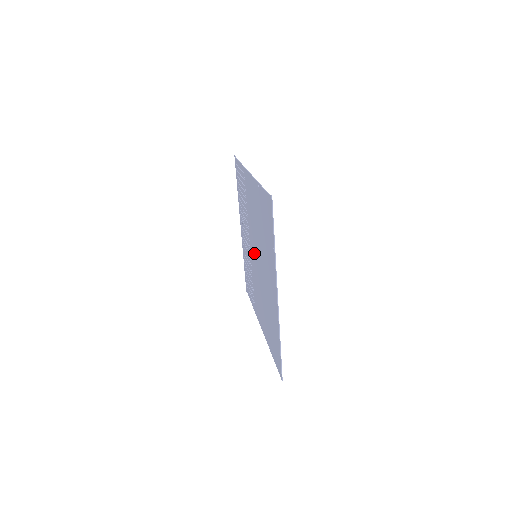
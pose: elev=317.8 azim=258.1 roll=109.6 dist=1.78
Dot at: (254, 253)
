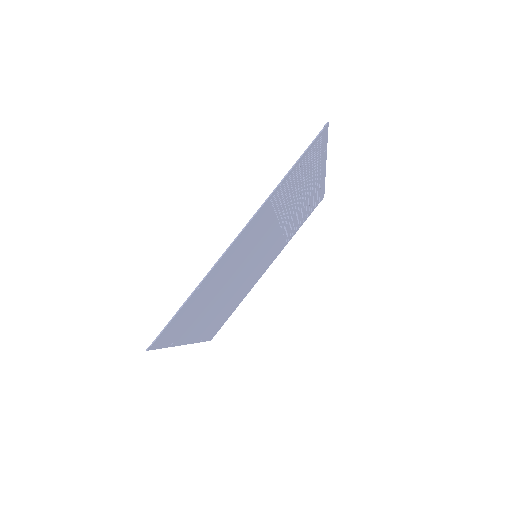
Dot at: (260, 249)
